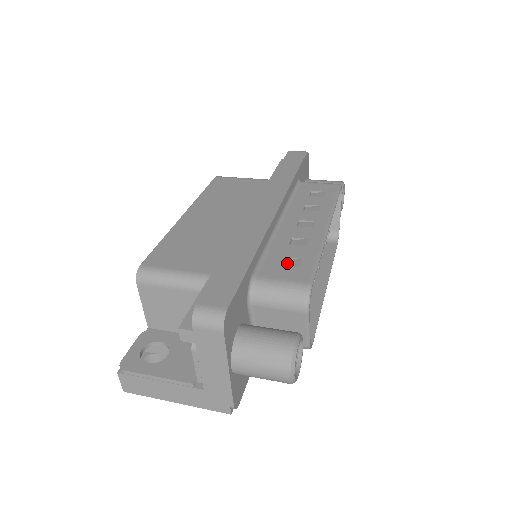
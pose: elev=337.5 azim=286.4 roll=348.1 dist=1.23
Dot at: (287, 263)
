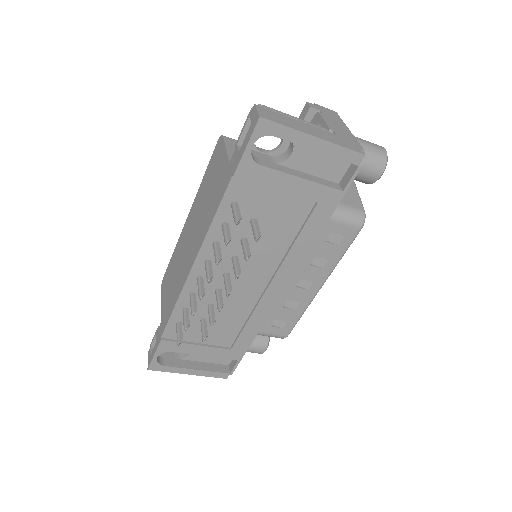
Dot at: occluded
